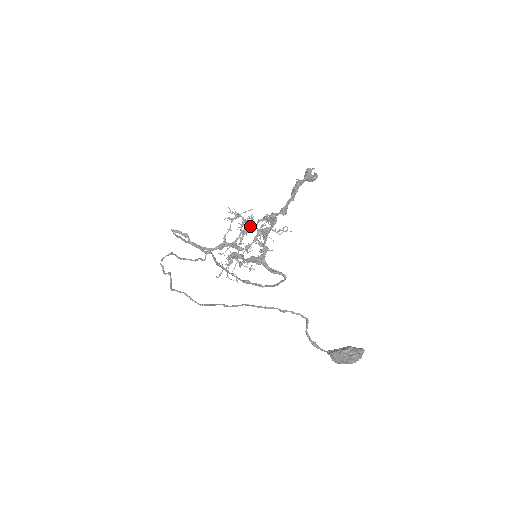
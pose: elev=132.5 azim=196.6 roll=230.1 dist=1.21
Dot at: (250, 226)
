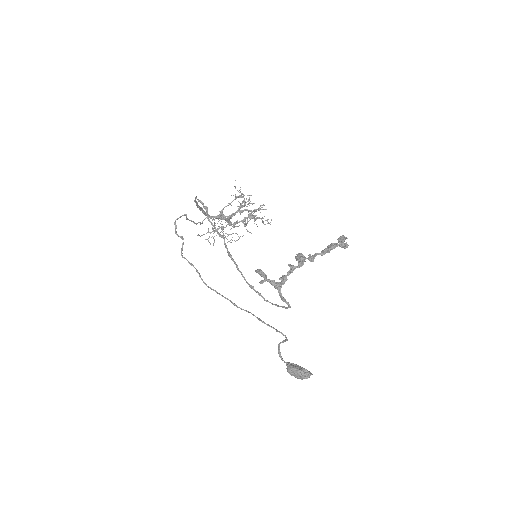
Dot at: (248, 210)
